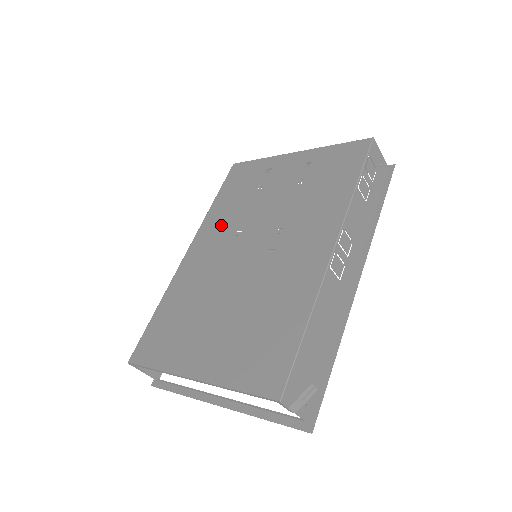
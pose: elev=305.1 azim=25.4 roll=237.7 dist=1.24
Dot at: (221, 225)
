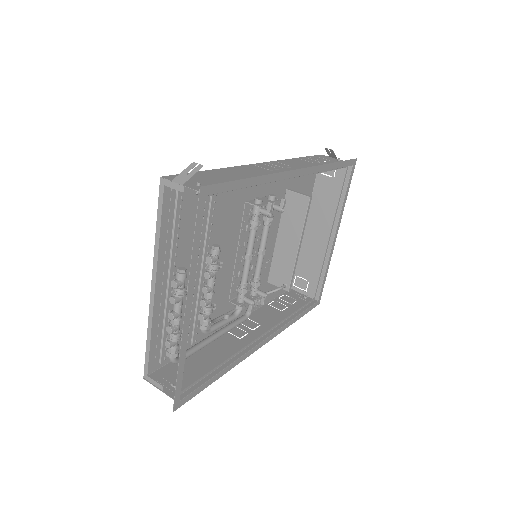
Dot at: occluded
